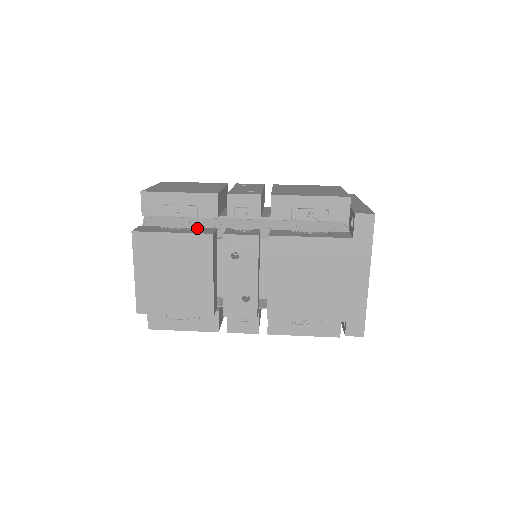
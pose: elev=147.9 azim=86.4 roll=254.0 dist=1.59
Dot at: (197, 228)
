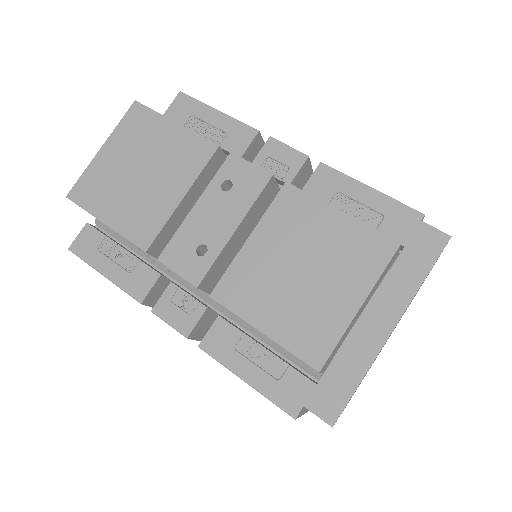
Dot at: (138, 266)
